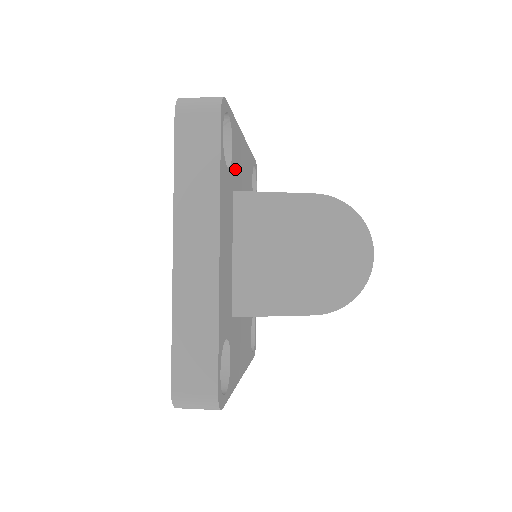
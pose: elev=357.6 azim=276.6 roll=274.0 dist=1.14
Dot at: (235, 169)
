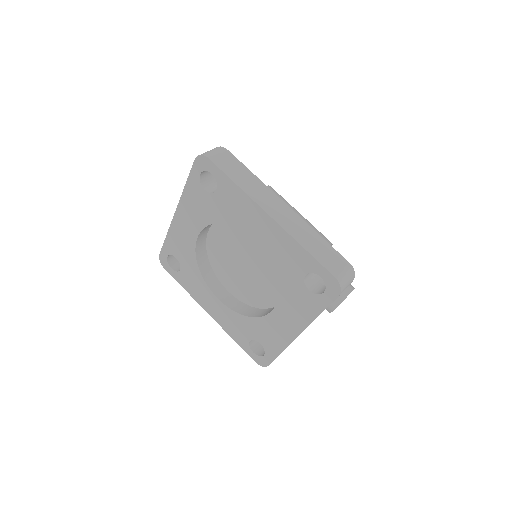
Dot at: occluded
